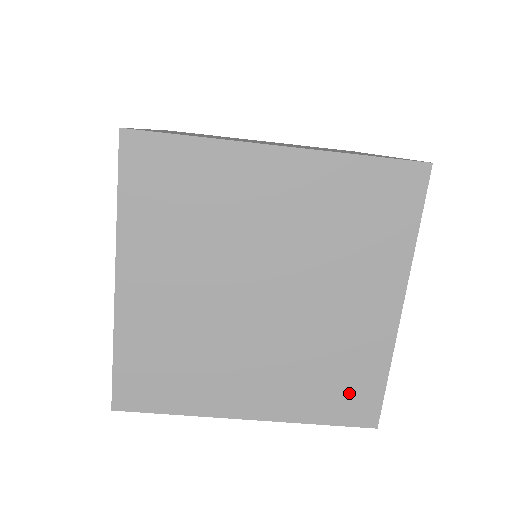
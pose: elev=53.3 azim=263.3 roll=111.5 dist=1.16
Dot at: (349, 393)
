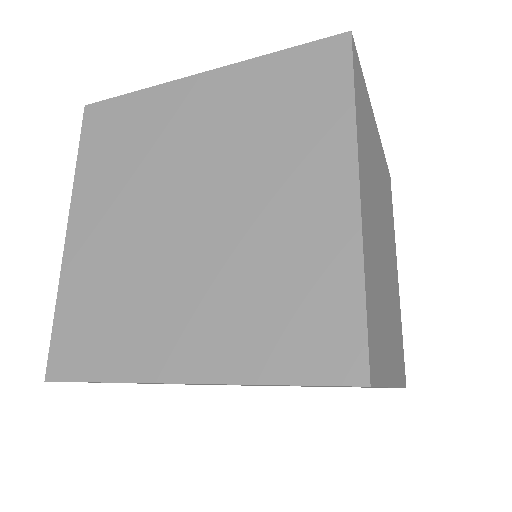
Dot at: occluded
